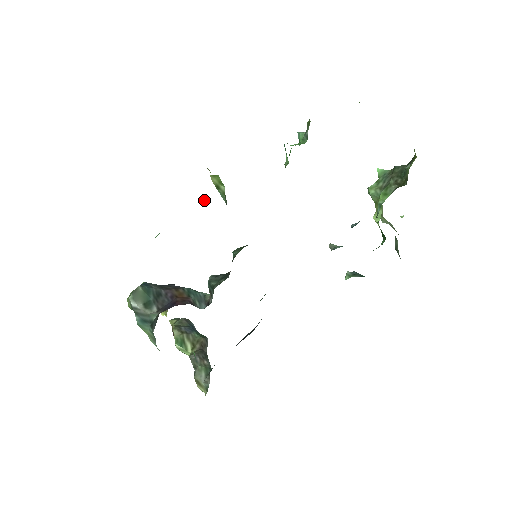
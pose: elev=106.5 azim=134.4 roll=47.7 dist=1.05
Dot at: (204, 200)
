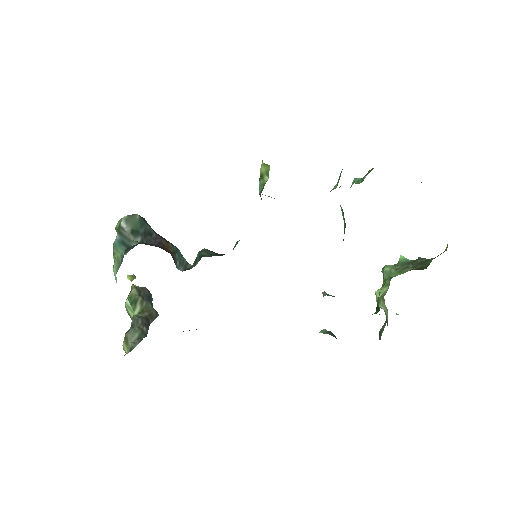
Dot at: occluded
